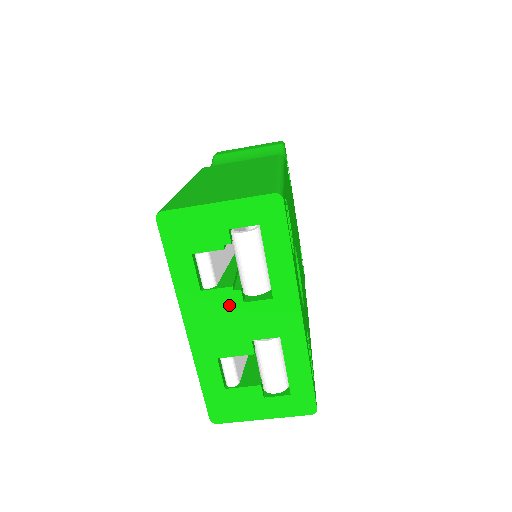
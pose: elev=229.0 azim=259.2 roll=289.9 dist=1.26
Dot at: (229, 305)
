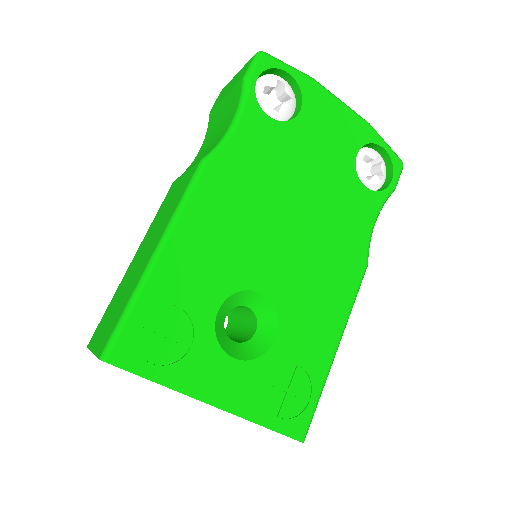
Dot at: occluded
